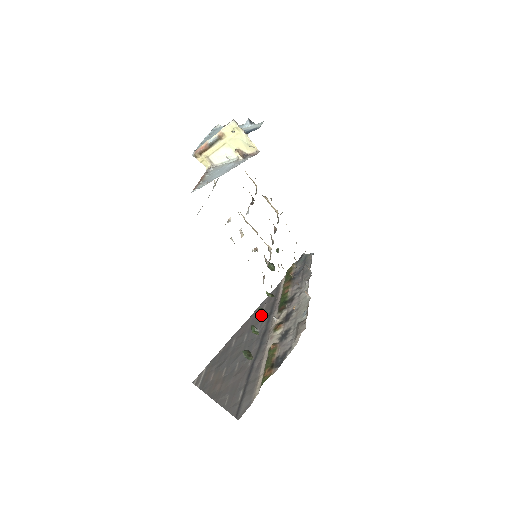
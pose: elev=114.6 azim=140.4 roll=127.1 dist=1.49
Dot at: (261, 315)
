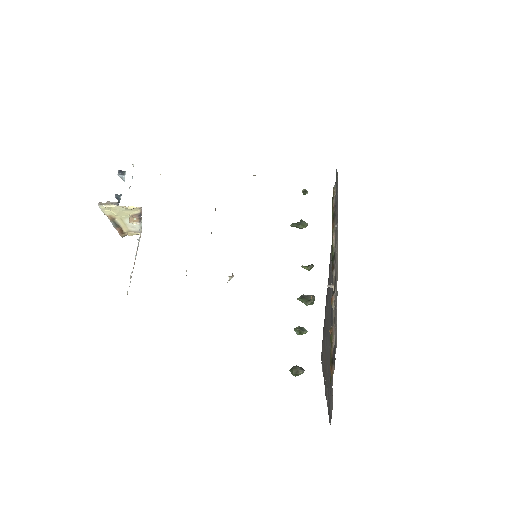
Dot at: occluded
